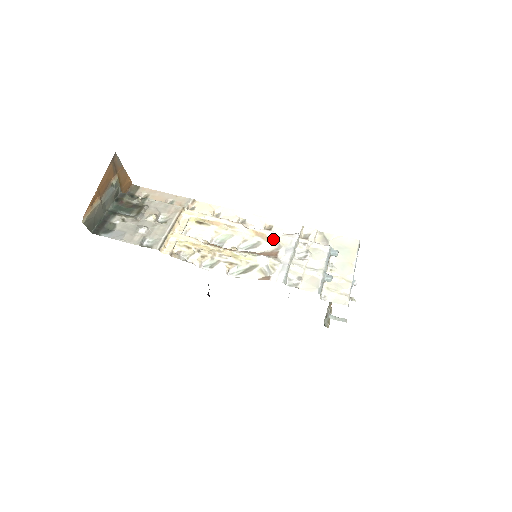
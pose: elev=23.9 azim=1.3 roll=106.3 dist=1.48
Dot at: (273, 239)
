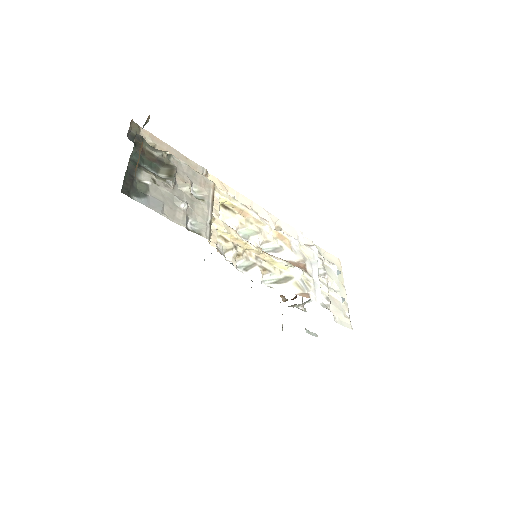
Dot at: (296, 247)
